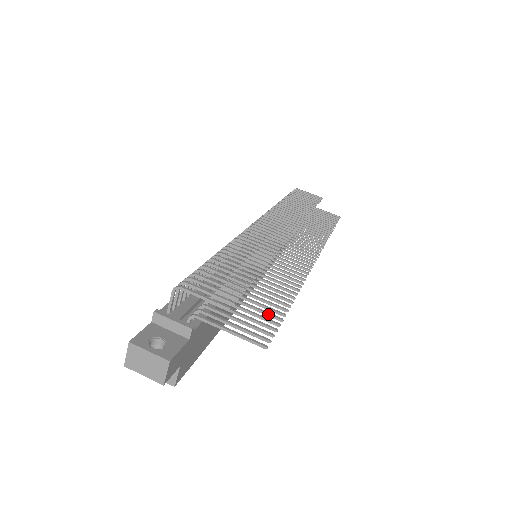
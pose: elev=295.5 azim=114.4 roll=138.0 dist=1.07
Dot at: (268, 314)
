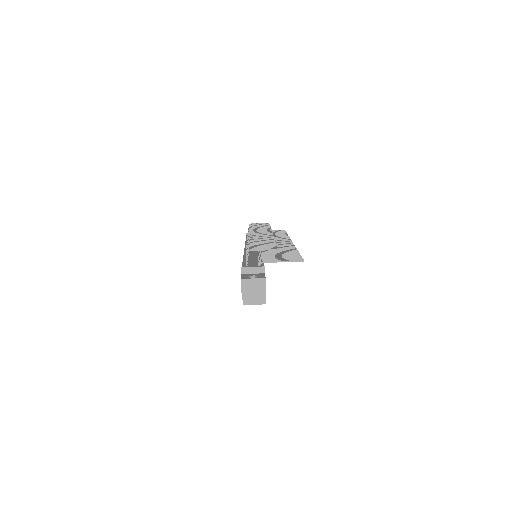
Dot at: (292, 255)
